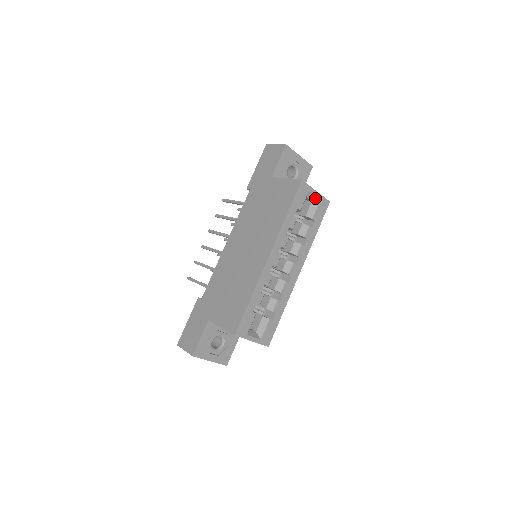
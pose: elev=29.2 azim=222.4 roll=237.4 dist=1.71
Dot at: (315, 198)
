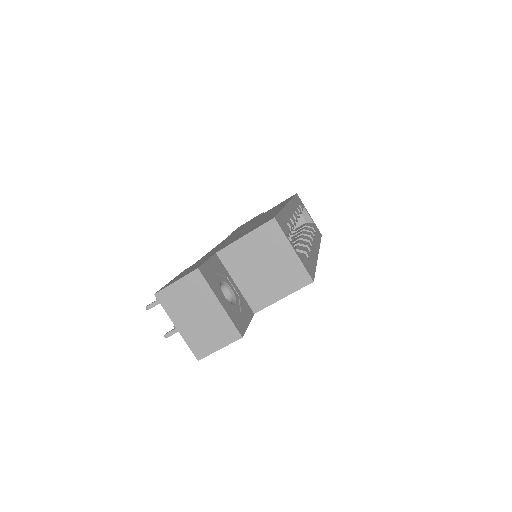
Dot at: (309, 220)
